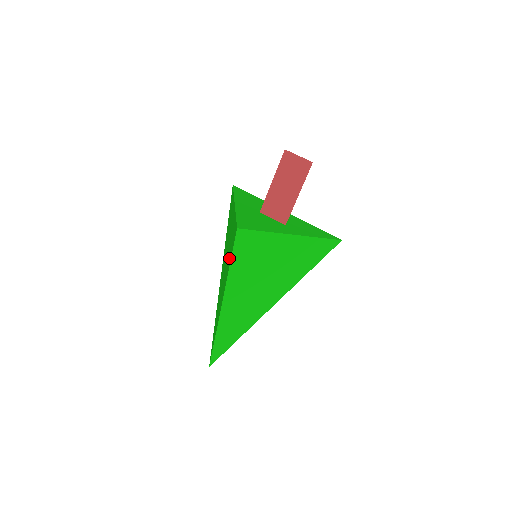
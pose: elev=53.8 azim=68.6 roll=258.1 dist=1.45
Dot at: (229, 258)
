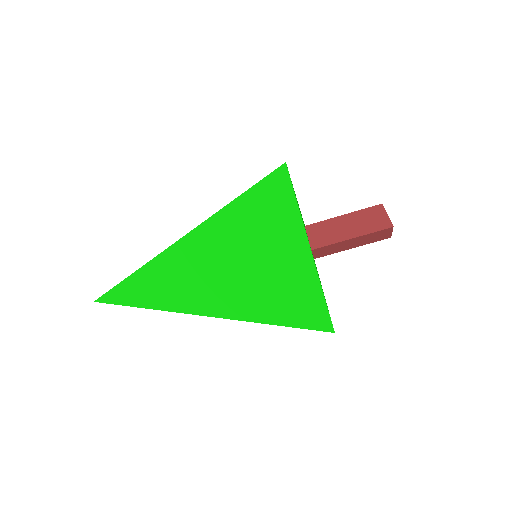
Dot at: occluded
